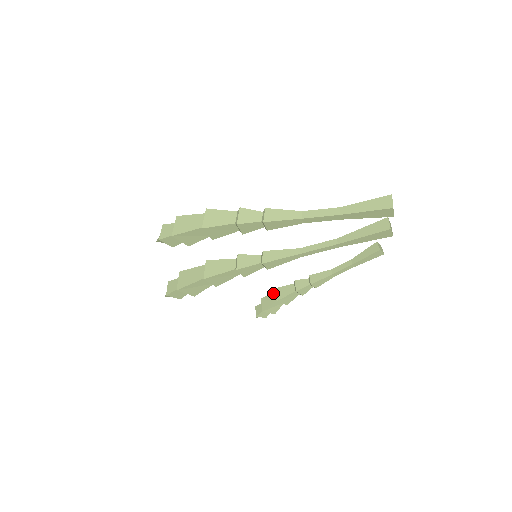
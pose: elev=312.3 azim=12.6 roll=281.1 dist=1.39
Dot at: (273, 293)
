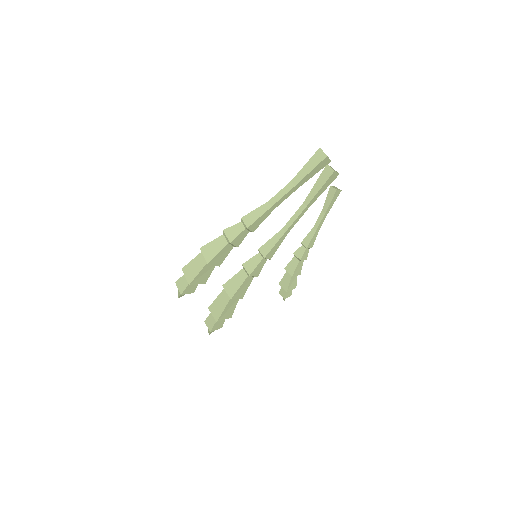
Dot at: (284, 274)
